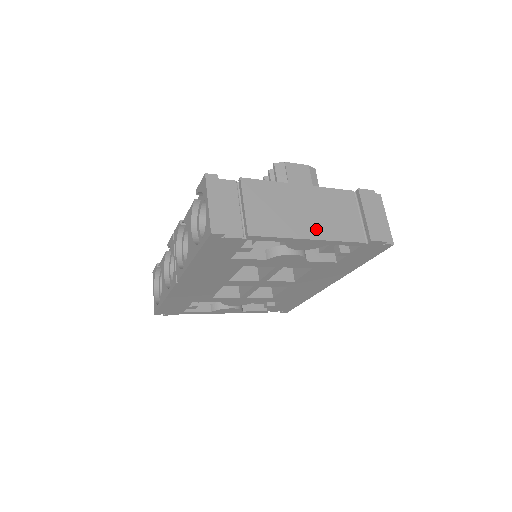
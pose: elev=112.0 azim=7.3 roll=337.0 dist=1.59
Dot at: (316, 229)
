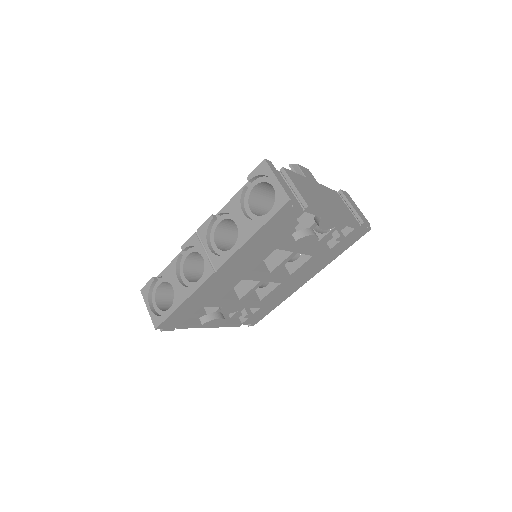
Dot at: (335, 210)
